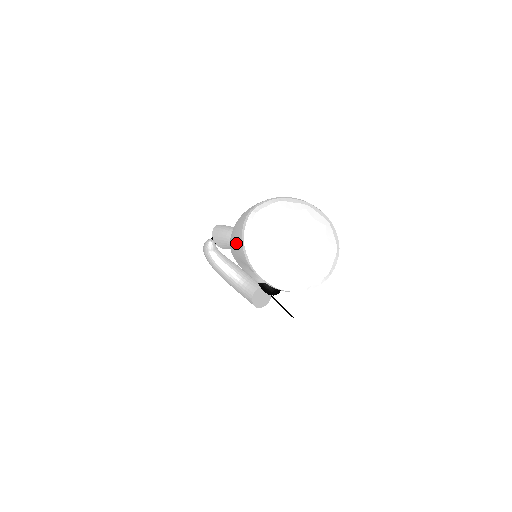
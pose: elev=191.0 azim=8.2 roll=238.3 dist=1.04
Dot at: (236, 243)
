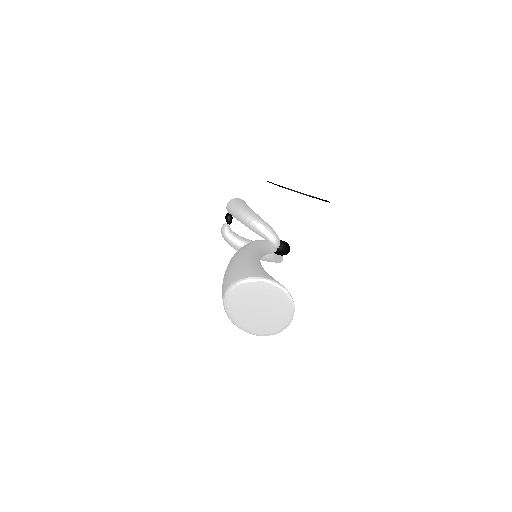
Dot at: occluded
